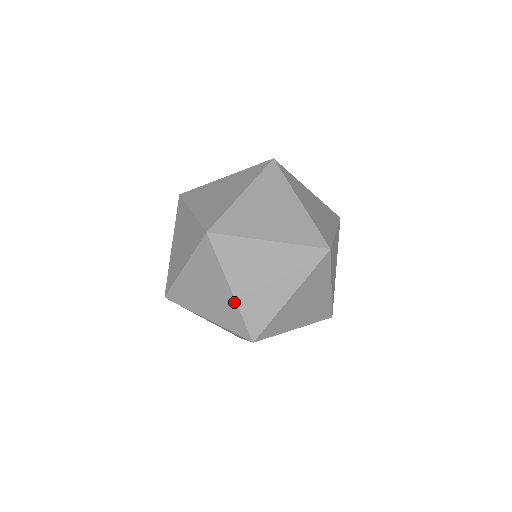
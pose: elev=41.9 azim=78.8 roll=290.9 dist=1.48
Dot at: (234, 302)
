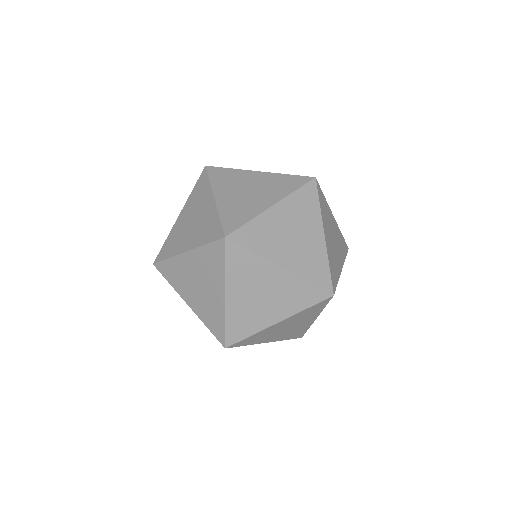
Dot at: (223, 308)
